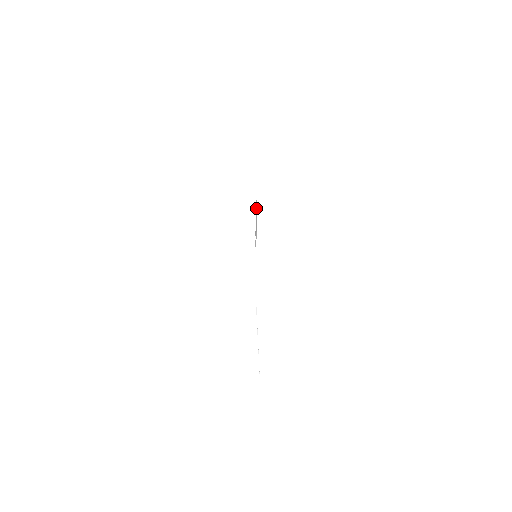
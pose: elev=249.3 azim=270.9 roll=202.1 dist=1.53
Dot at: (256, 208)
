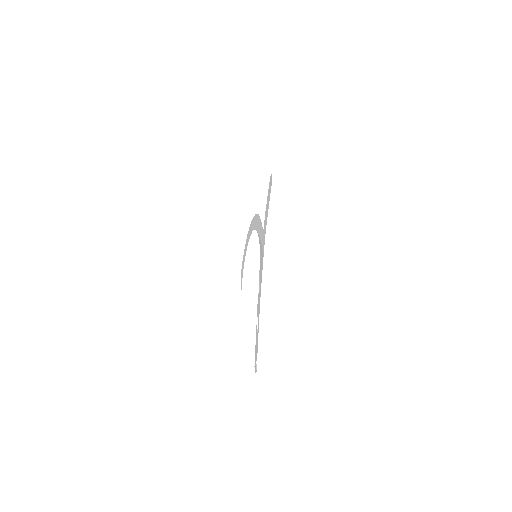
Dot at: (256, 220)
